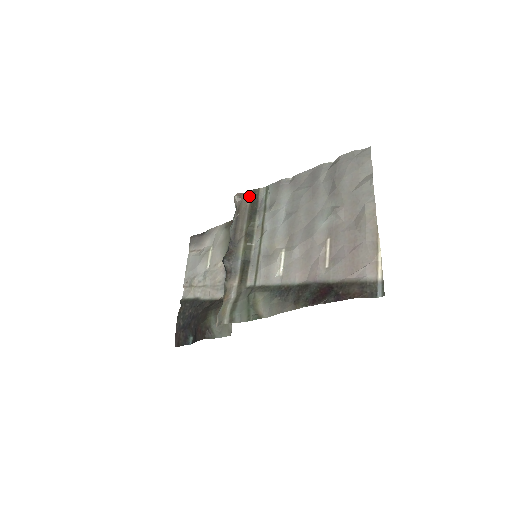
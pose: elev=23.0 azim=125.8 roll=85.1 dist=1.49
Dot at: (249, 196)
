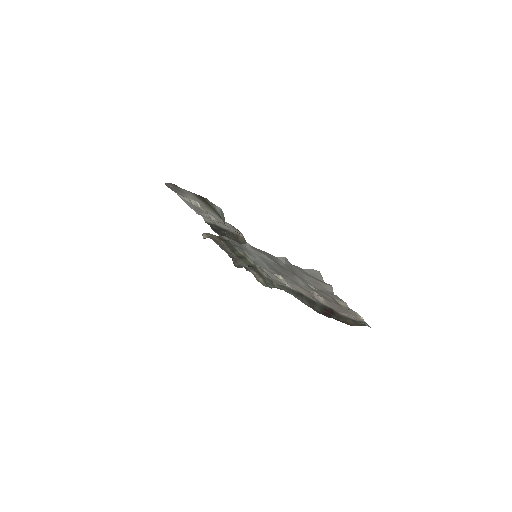
Dot at: occluded
